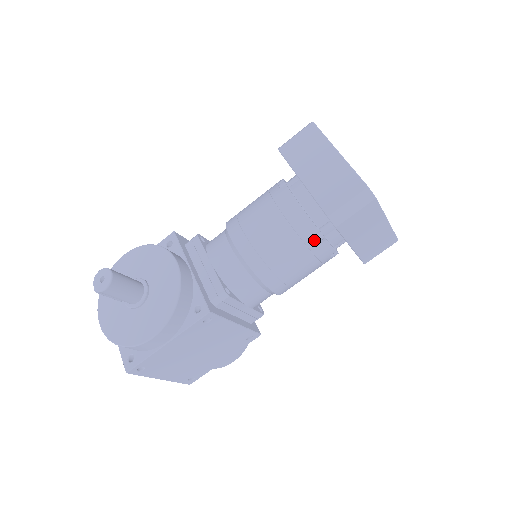
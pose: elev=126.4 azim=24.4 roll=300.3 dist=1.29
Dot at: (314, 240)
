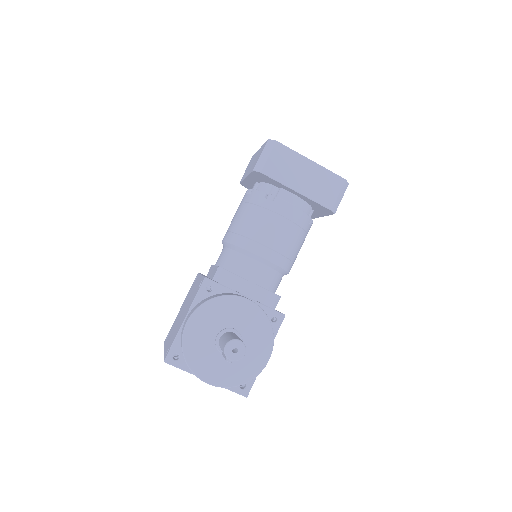
Dot at: (309, 226)
